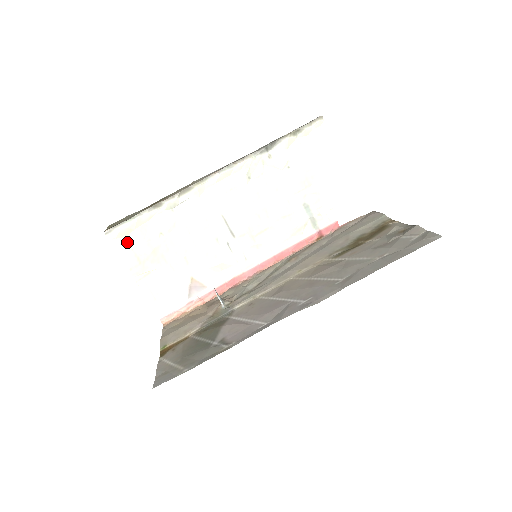
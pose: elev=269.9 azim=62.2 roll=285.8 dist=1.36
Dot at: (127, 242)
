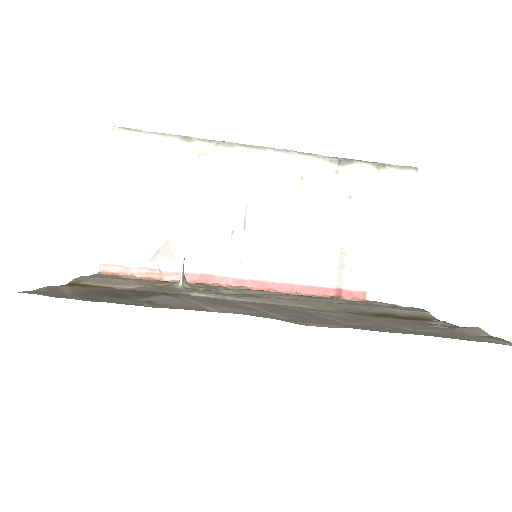
Dot at: (128, 155)
